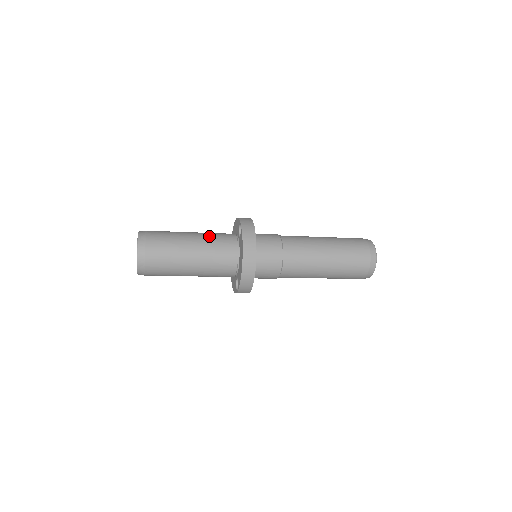
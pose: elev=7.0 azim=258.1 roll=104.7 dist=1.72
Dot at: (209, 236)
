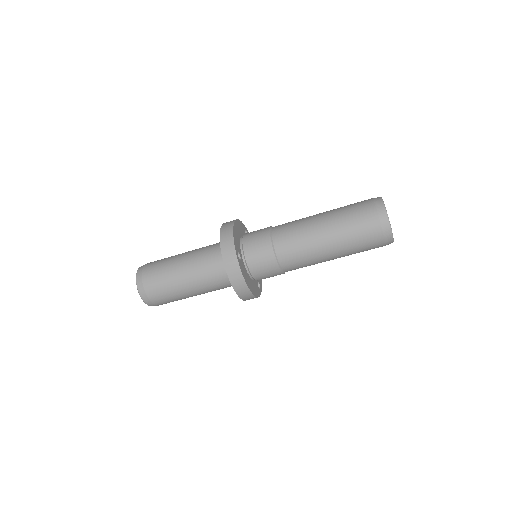
Dot at: occluded
